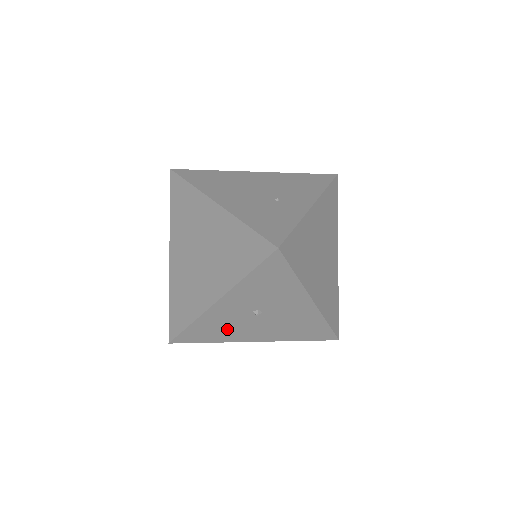
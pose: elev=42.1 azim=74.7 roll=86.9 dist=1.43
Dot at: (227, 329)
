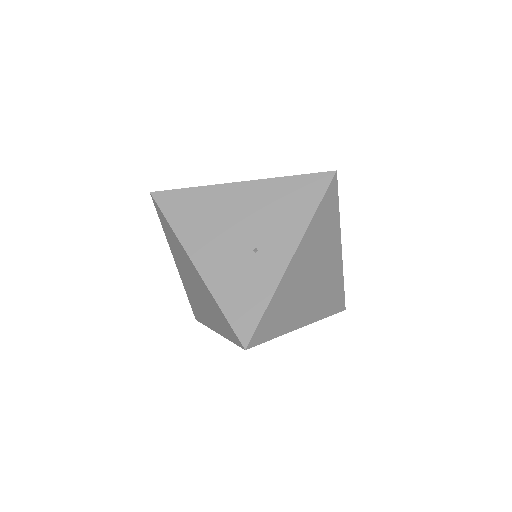
Dot at: occluded
